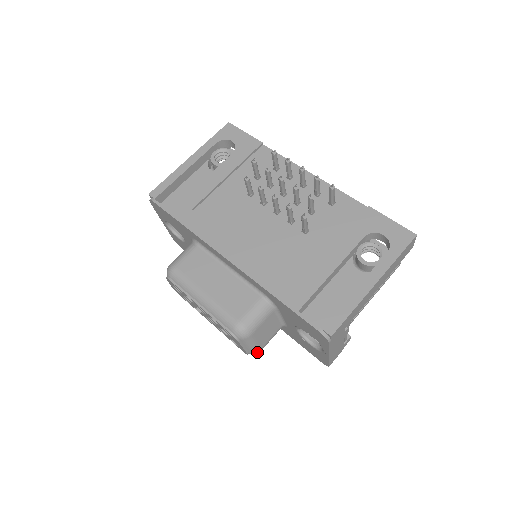
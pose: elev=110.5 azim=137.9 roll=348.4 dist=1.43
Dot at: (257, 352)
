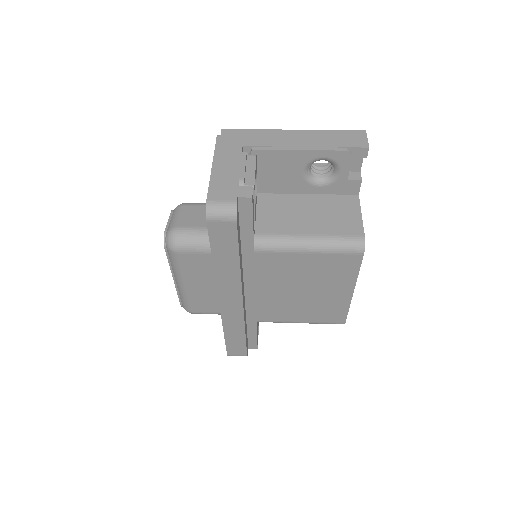
Dot at: (172, 230)
